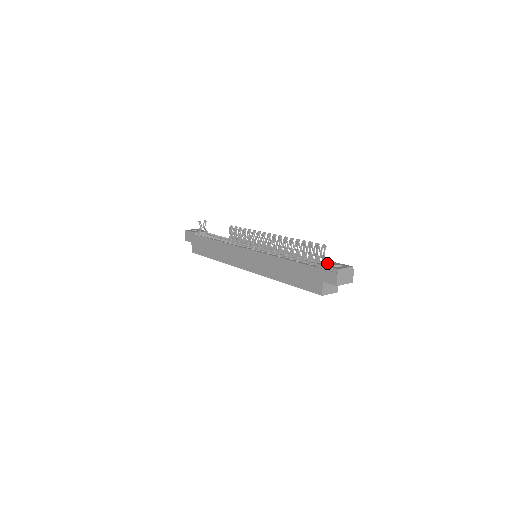
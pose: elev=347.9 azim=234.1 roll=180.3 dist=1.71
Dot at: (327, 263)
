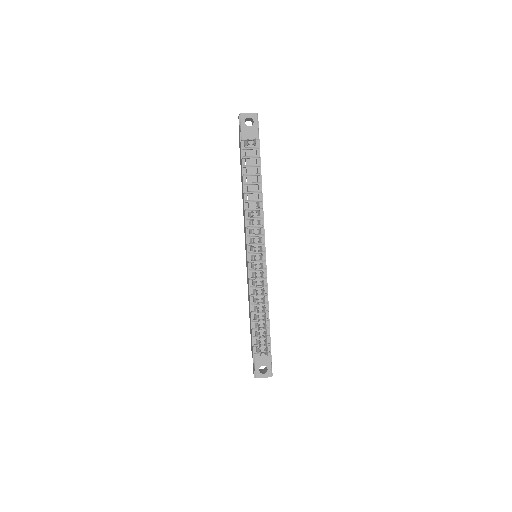
Dot at: (262, 359)
